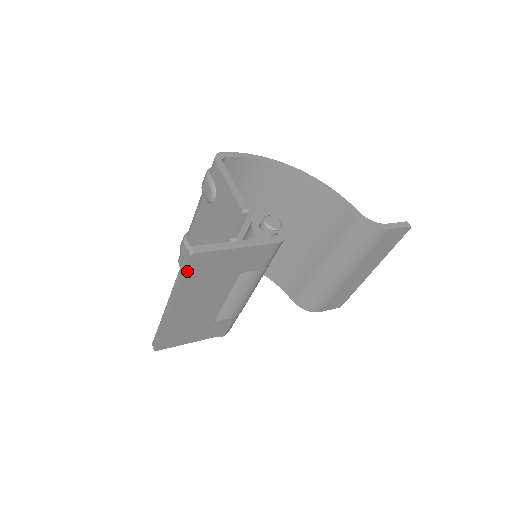
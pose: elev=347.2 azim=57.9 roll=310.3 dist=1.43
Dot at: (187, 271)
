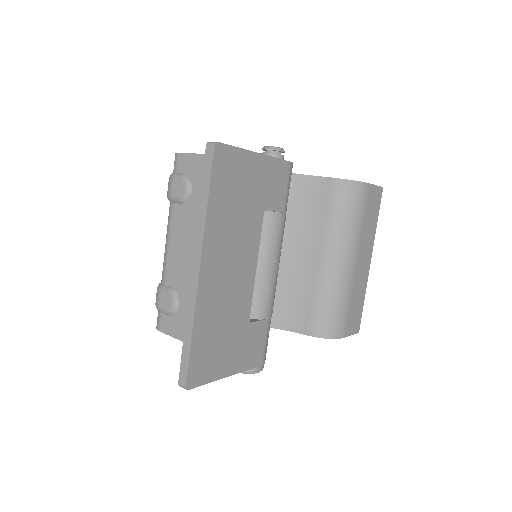
Dot at: (213, 180)
